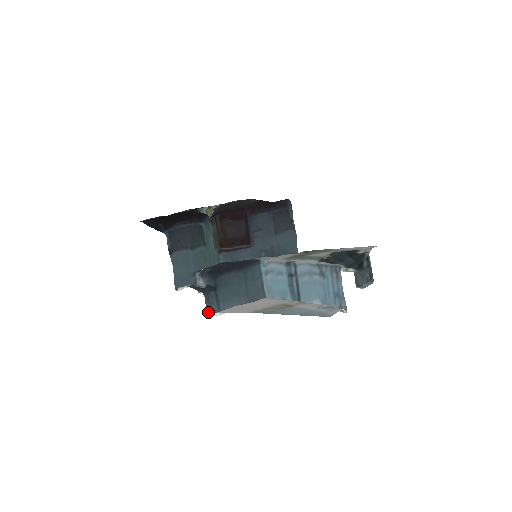
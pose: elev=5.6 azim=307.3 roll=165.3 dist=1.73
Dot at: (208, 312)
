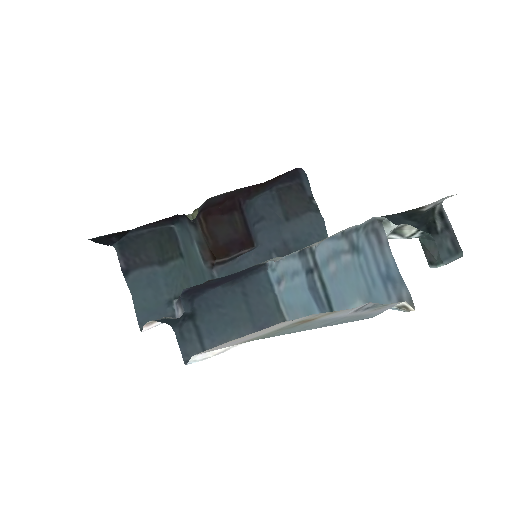
Dot at: (184, 357)
